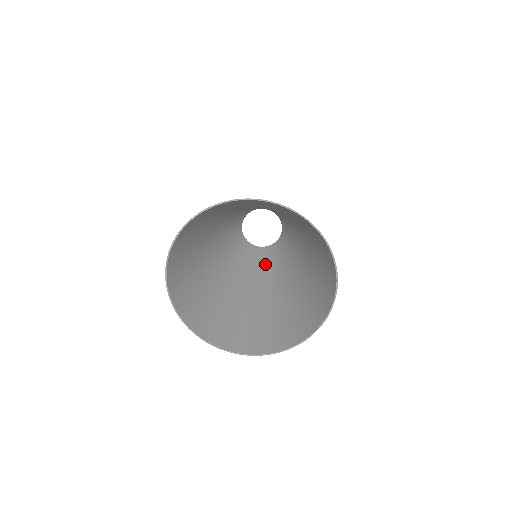
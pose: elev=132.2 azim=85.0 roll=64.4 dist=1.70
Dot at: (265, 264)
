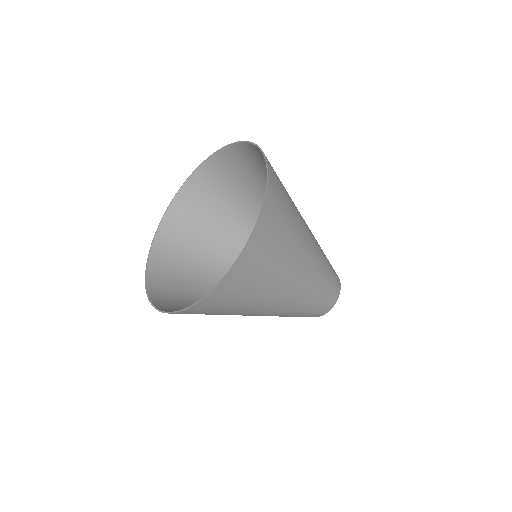
Dot at: occluded
